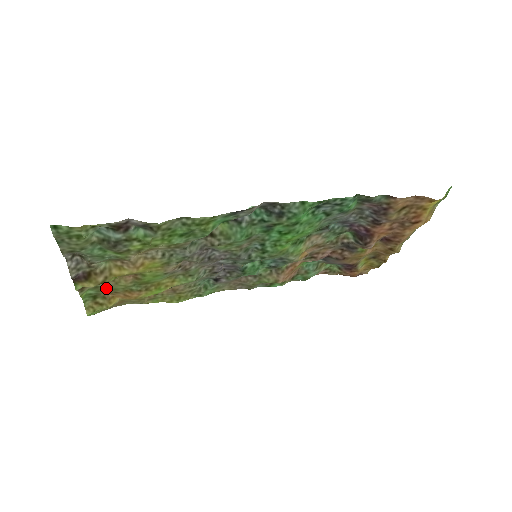
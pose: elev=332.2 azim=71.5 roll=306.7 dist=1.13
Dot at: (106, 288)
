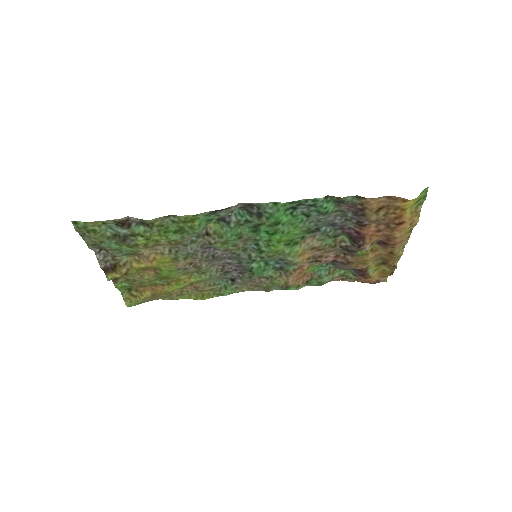
Dot at: (136, 281)
